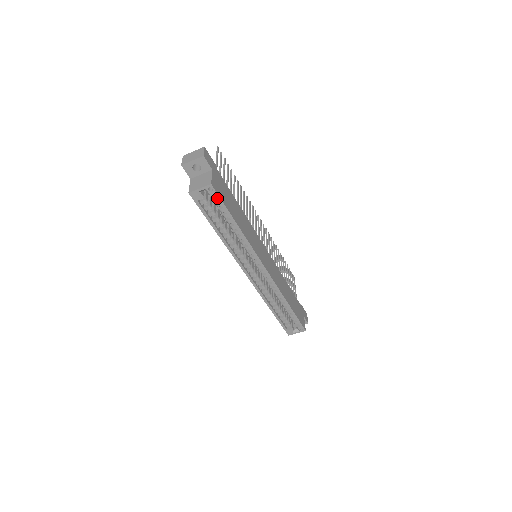
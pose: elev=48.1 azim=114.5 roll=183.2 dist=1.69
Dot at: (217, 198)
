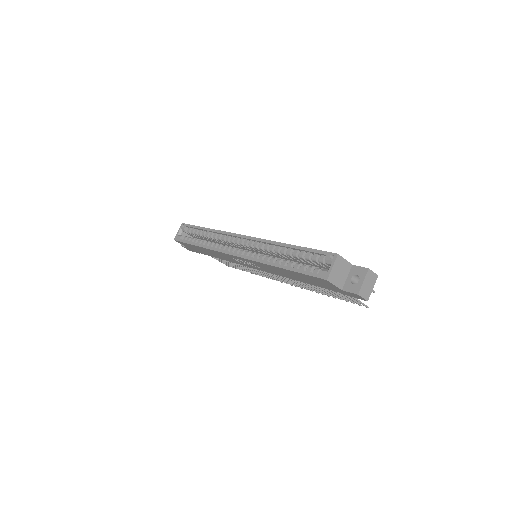
Dot at: (188, 226)
